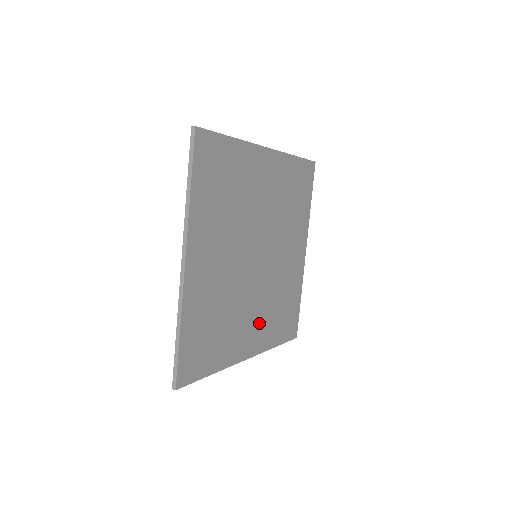
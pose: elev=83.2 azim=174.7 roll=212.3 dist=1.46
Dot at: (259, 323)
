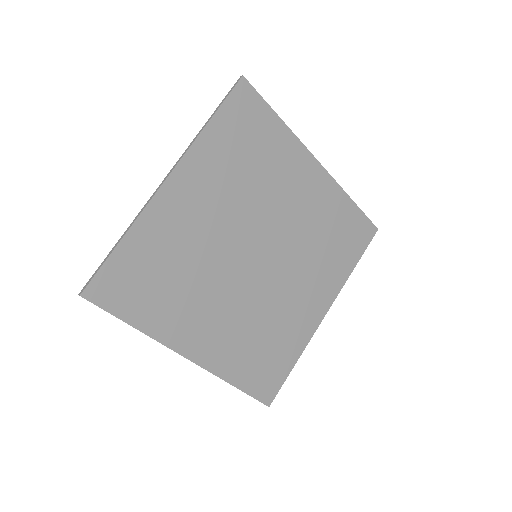
Dot at: (313, 284)
